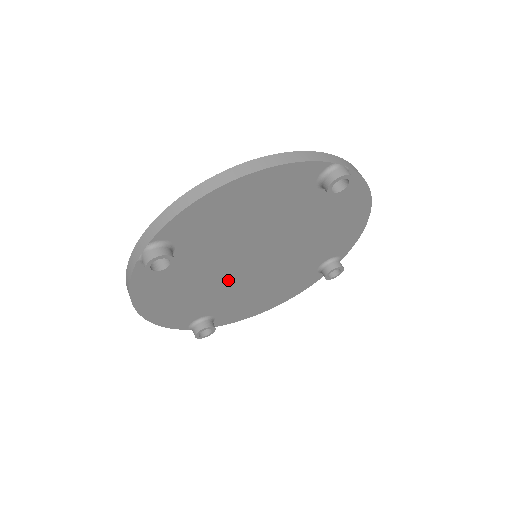
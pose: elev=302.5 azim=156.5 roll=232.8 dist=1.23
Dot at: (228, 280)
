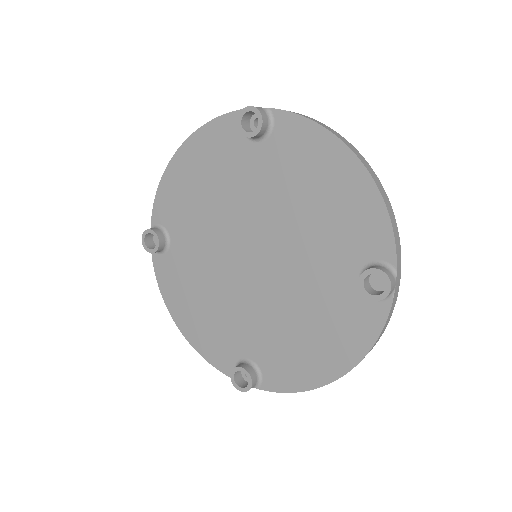
Dot at: (238, 290)
